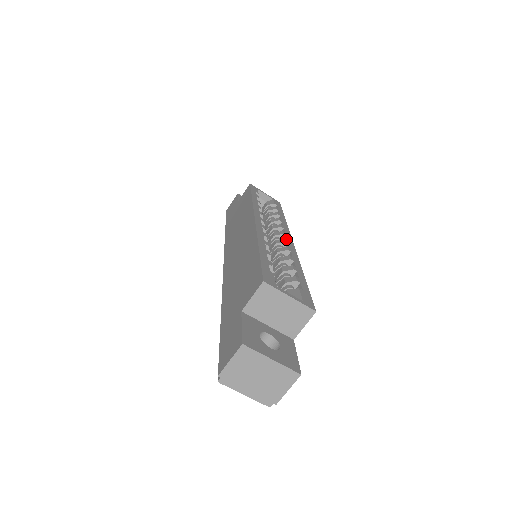
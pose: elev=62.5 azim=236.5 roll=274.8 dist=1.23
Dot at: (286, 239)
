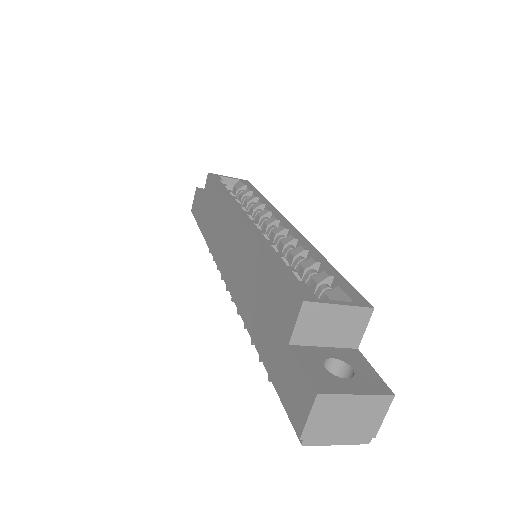
Dot at: (283, 224)
